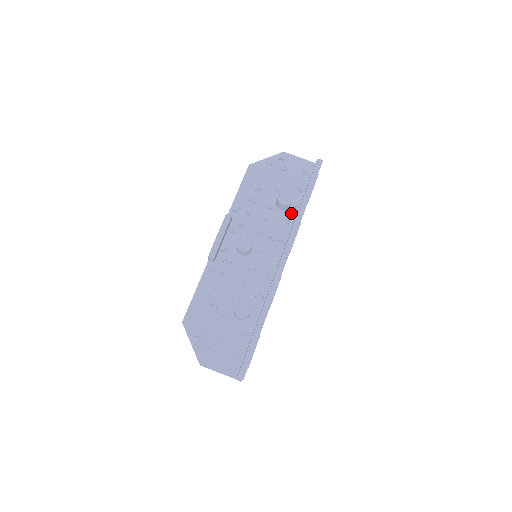
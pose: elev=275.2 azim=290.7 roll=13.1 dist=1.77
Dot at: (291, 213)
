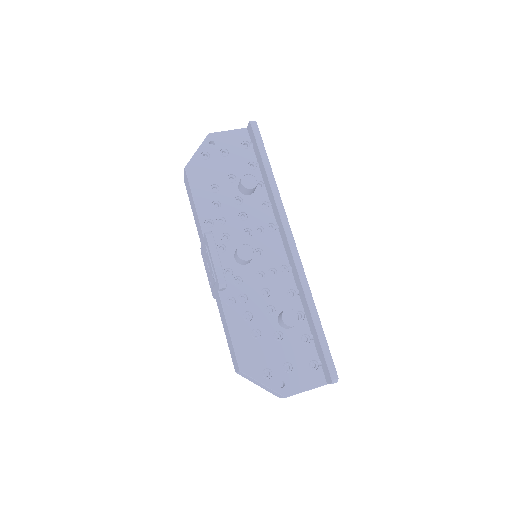
Dot at: (260, 192)
